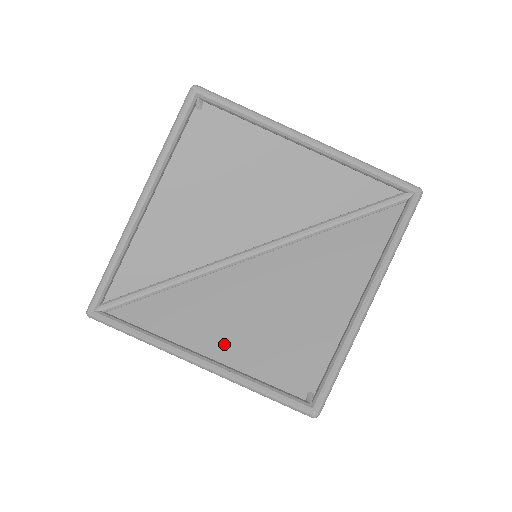
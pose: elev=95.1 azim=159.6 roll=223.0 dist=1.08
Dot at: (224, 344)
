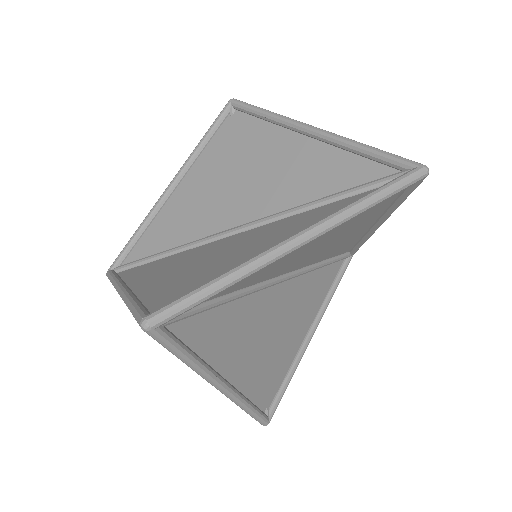
Dot at: (151, 283)
